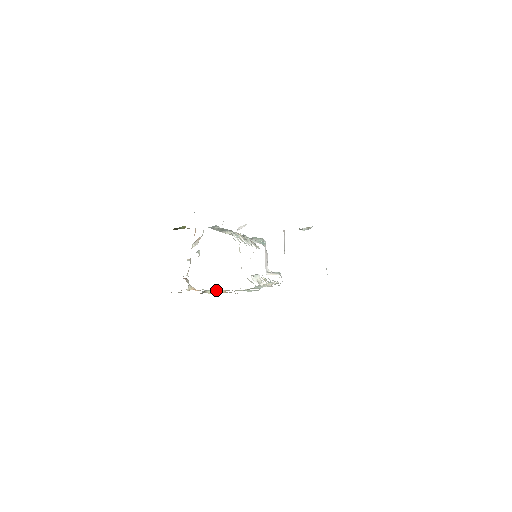
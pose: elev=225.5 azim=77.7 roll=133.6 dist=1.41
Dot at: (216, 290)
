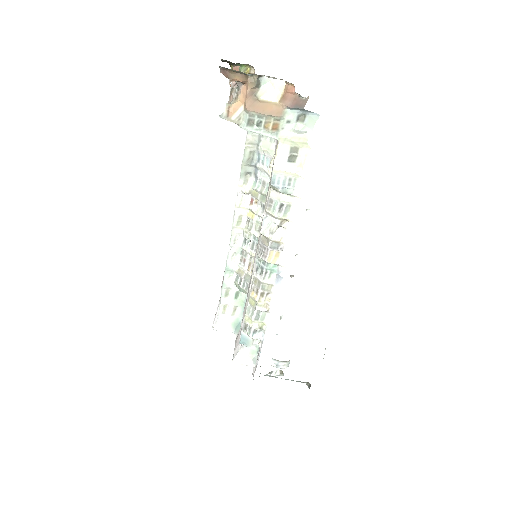
Dot at: (273, 87)
